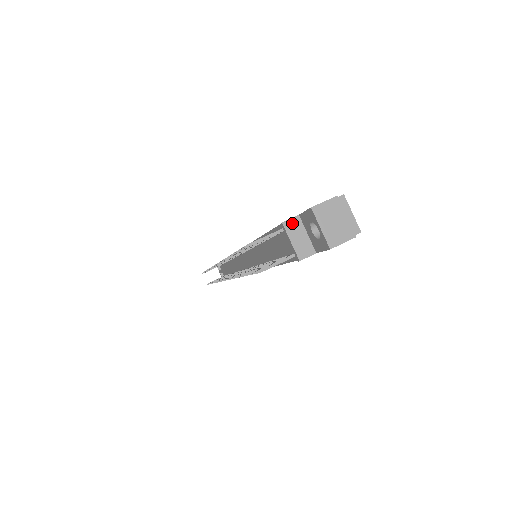
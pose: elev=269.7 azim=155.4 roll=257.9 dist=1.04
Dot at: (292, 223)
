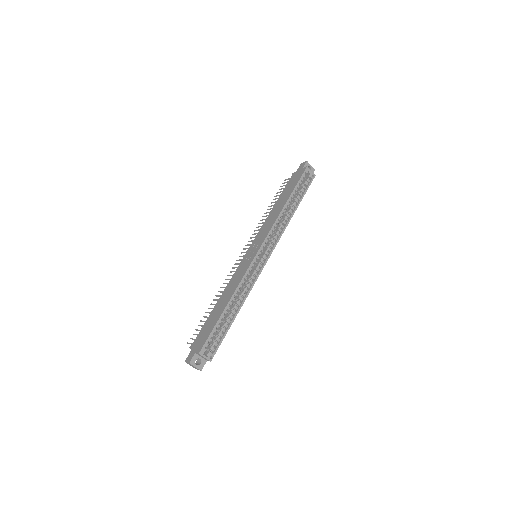
Dot at: occluded
